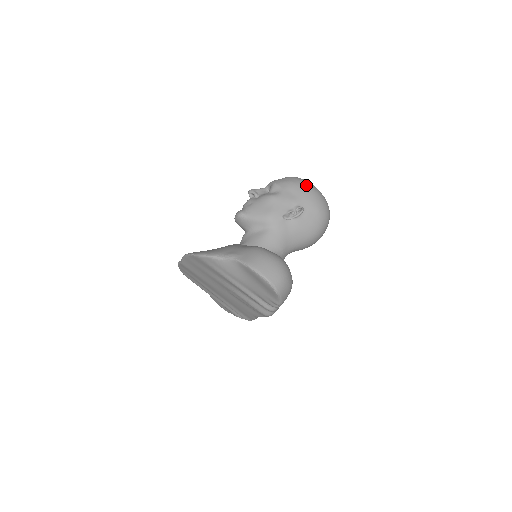
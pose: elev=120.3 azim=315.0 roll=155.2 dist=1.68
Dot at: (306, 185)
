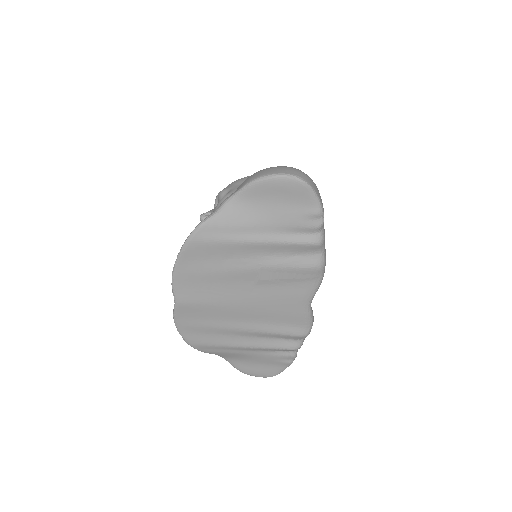
Dot at: occluded
